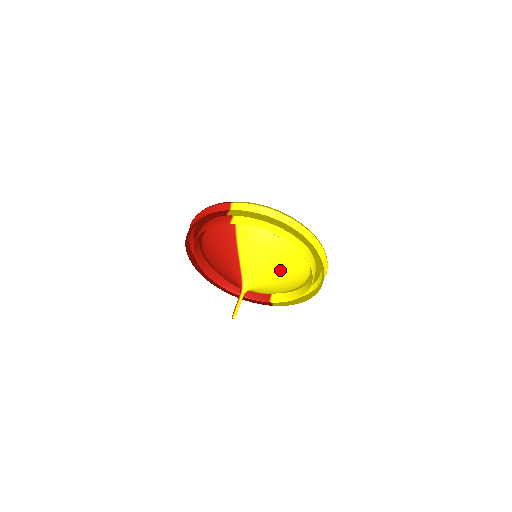
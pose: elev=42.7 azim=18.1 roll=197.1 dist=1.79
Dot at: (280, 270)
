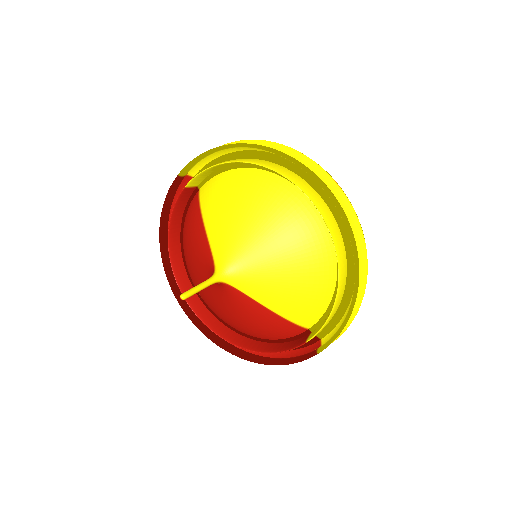
Dot at: (266, 226)
